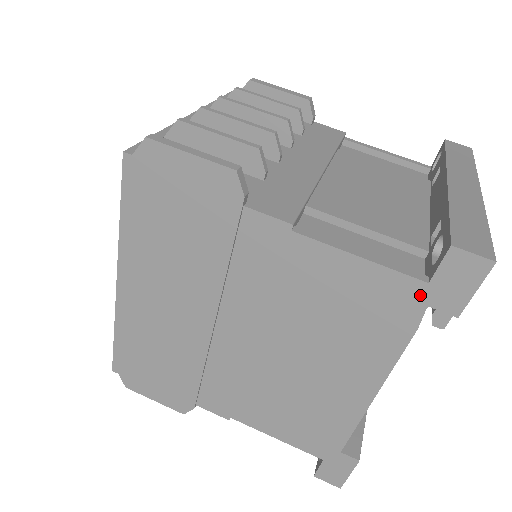
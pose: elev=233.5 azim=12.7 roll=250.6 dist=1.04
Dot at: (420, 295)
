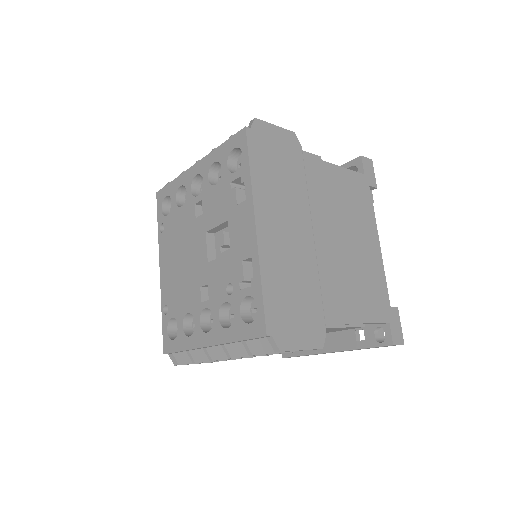
Dot at: (365, 181)
